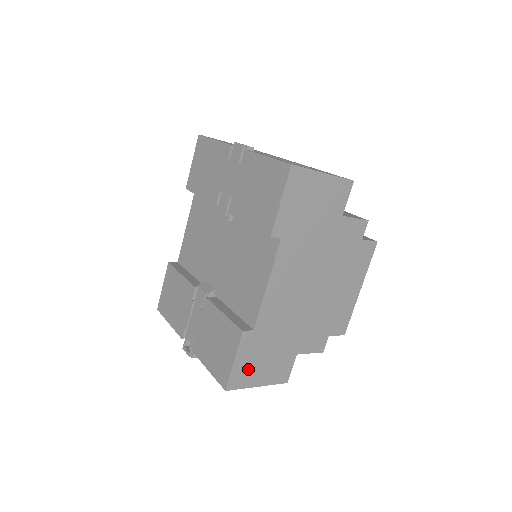
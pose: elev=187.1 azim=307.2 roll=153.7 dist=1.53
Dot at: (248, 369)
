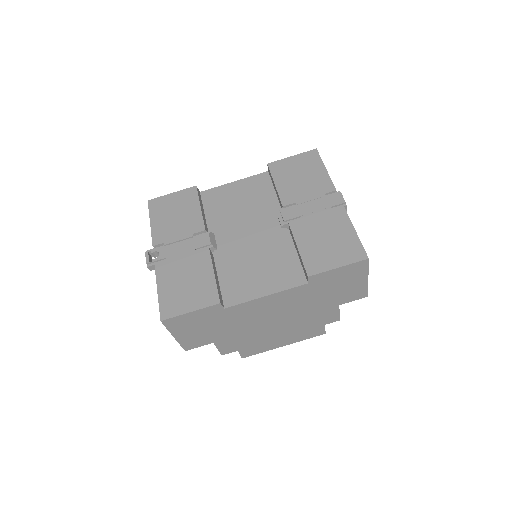
Dot at: (187, 323)
